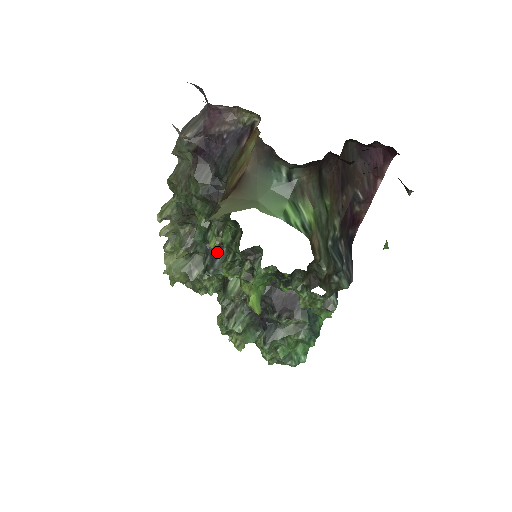
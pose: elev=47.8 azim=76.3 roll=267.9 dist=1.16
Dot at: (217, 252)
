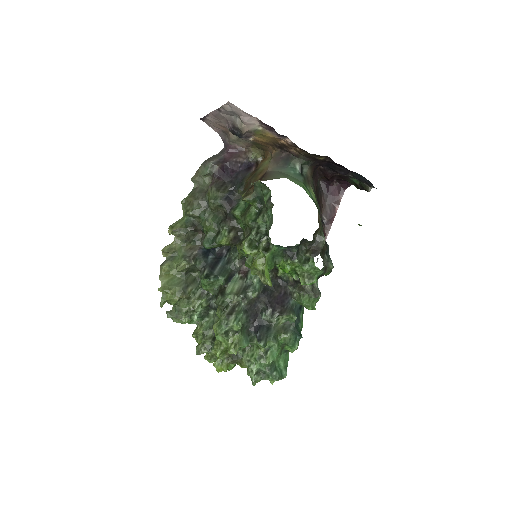
Dot at: (214, 265)
